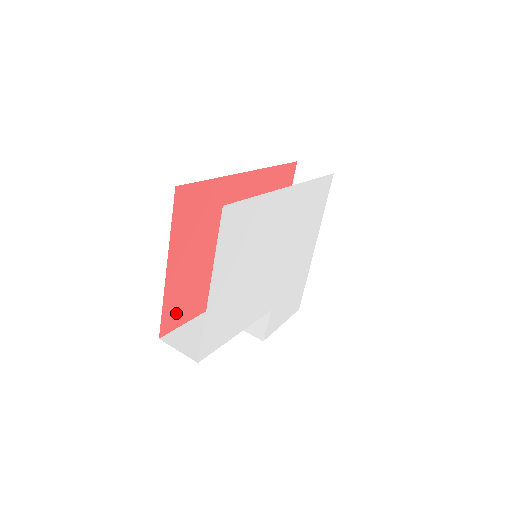
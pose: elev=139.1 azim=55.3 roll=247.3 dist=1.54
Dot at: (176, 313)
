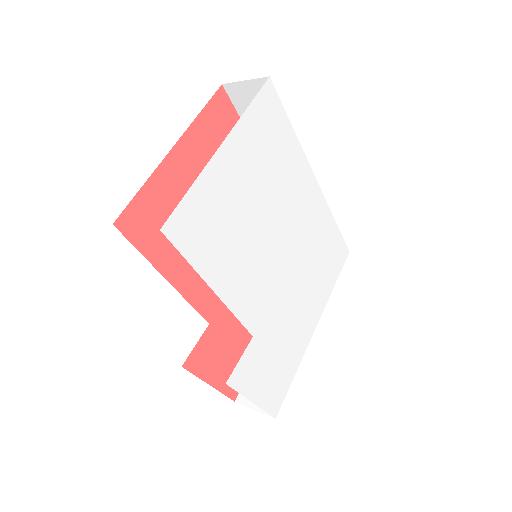
Dot at: (147, 223)
